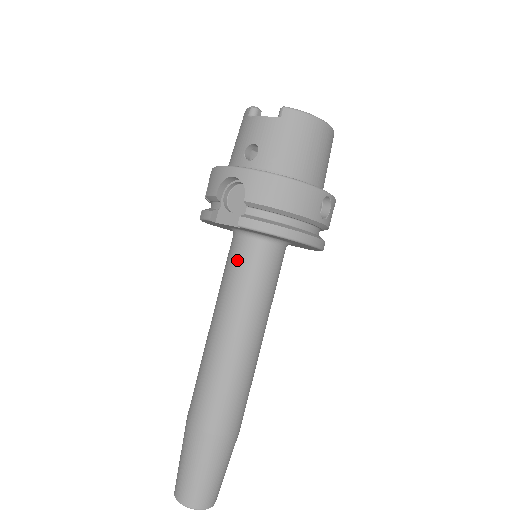
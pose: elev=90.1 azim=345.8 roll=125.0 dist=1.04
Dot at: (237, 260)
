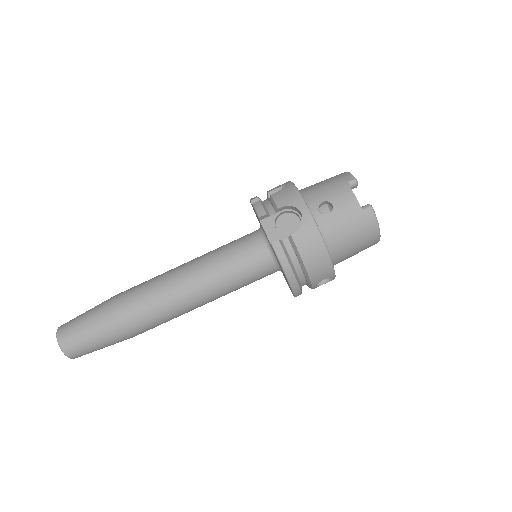
Dot at: (245, 251)
